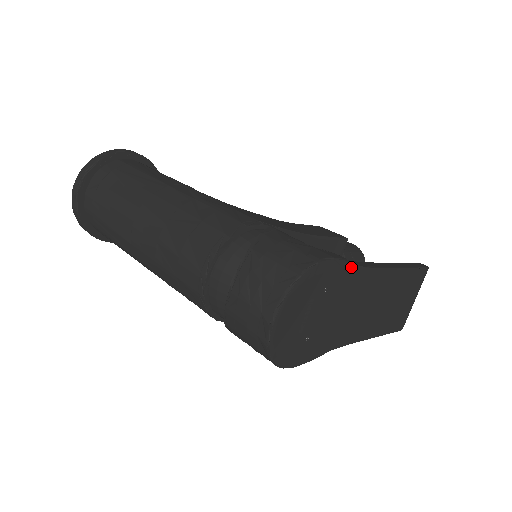
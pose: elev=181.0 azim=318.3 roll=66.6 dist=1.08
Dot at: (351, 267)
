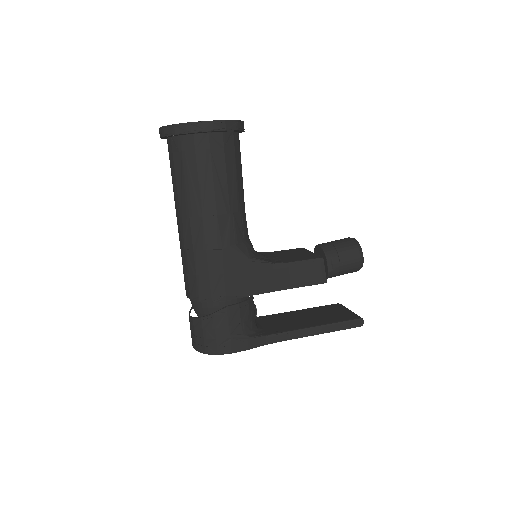
Dot at: (252, 347)
